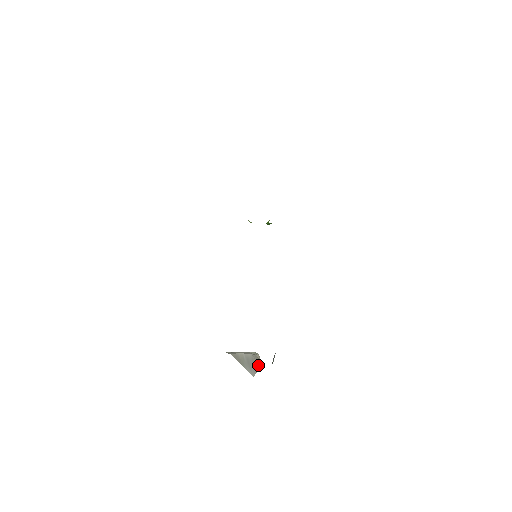
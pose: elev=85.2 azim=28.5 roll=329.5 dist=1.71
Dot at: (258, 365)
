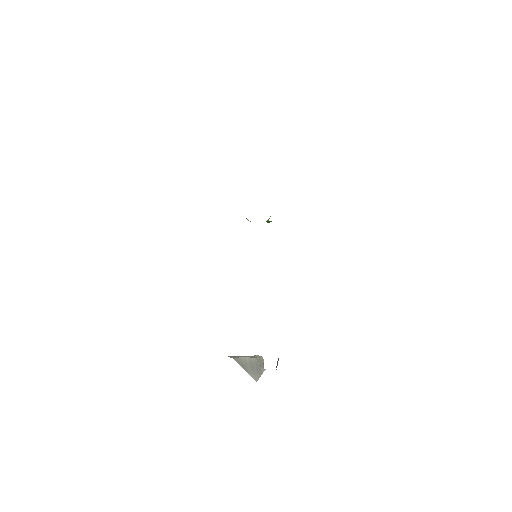
Dot at: (262, 369)
